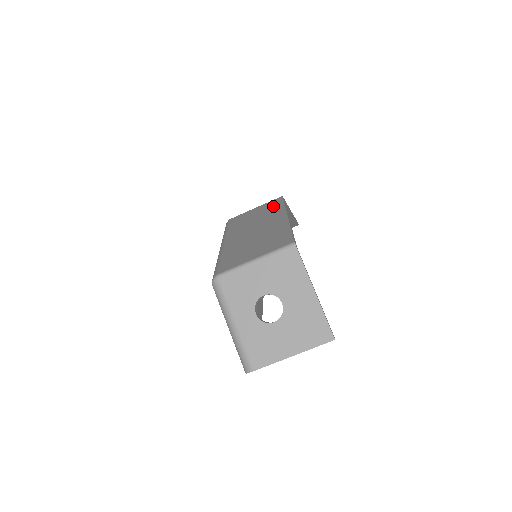
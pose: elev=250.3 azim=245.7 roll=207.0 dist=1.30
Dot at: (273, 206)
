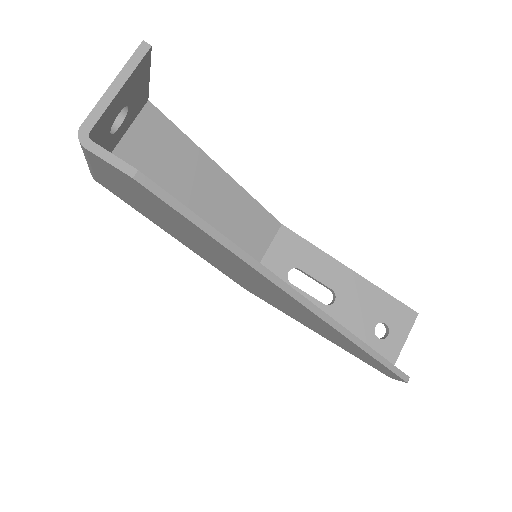
Dot at: occluded
